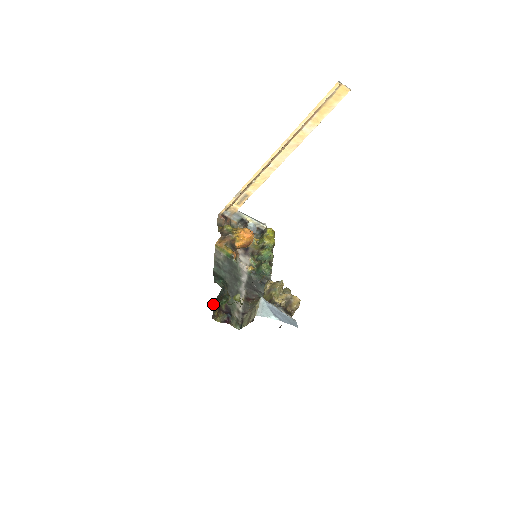
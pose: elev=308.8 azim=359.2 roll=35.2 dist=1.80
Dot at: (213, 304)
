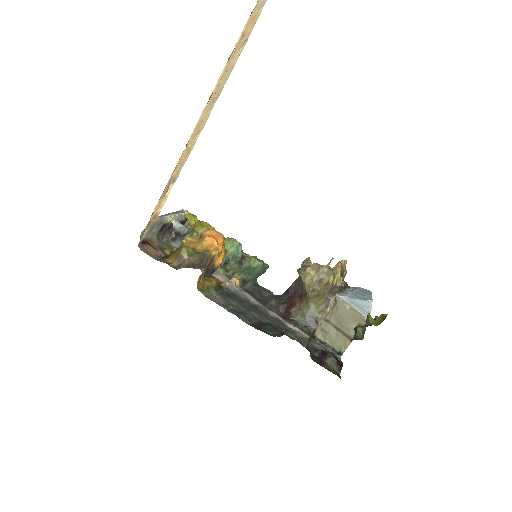
Dot at: occluded
